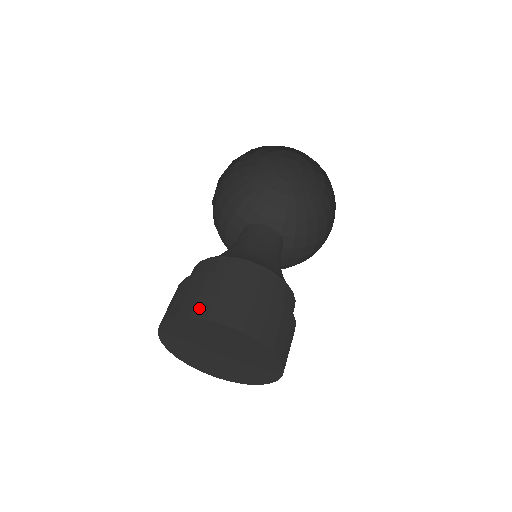
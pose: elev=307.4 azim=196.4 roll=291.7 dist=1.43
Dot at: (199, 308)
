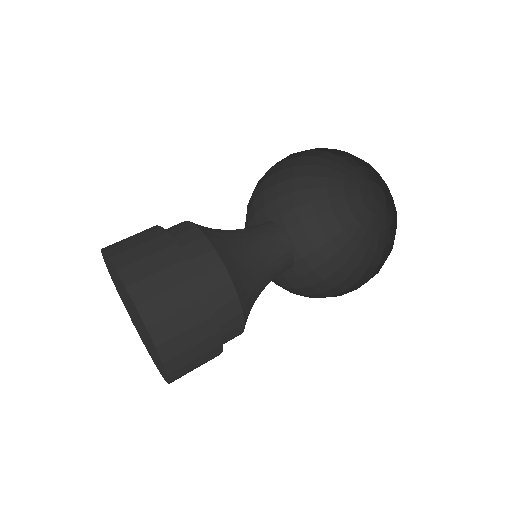
Dot at: occluded
